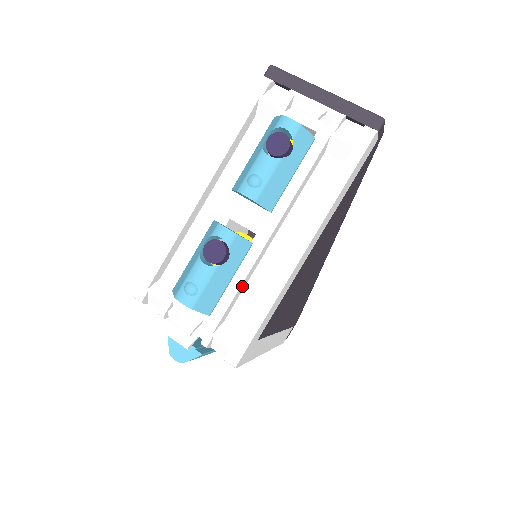
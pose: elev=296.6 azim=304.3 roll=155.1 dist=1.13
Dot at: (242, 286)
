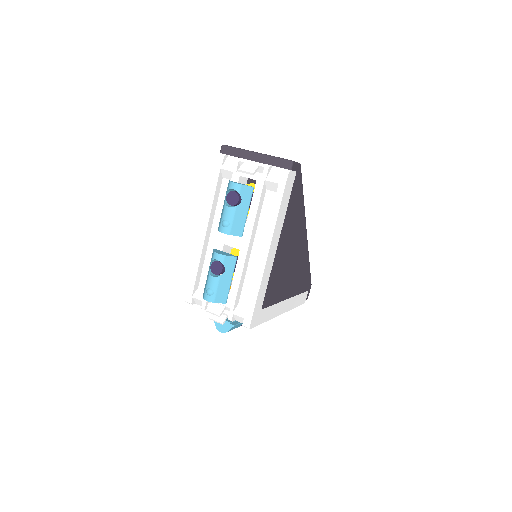
Dot at: (241, 281)
